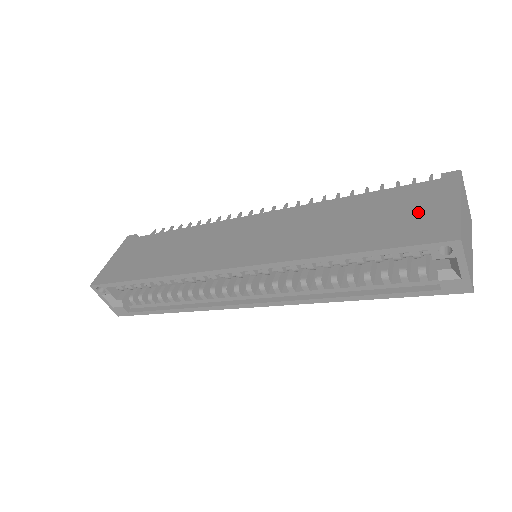
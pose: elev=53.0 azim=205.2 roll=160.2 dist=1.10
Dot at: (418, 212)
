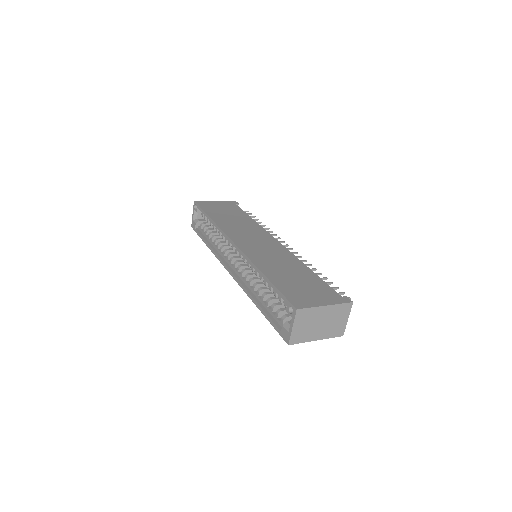
Dot at: (310, 293)
